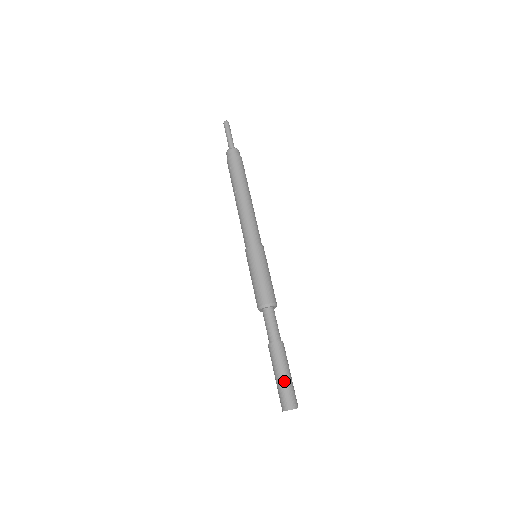
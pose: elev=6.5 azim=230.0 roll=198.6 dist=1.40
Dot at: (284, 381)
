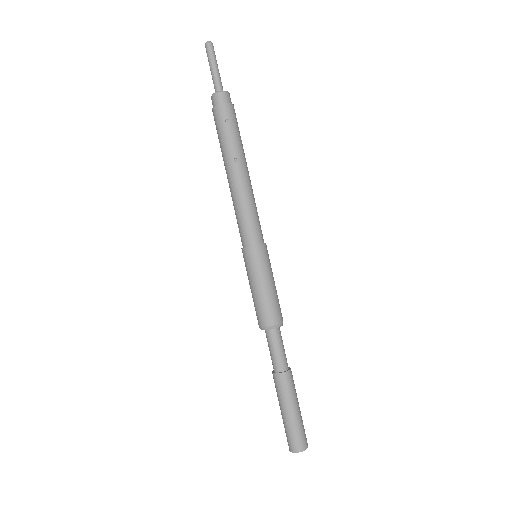
Dot at: (300, 417)
